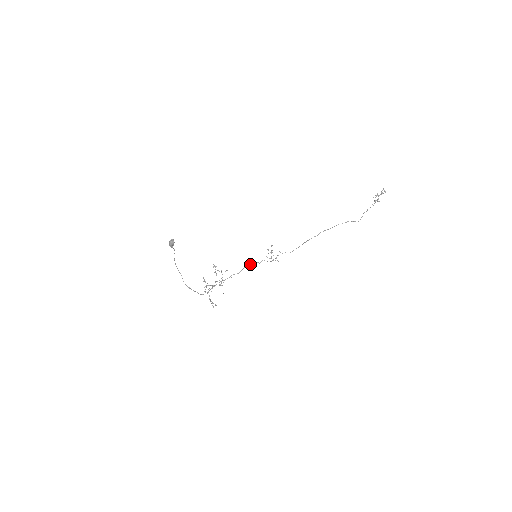
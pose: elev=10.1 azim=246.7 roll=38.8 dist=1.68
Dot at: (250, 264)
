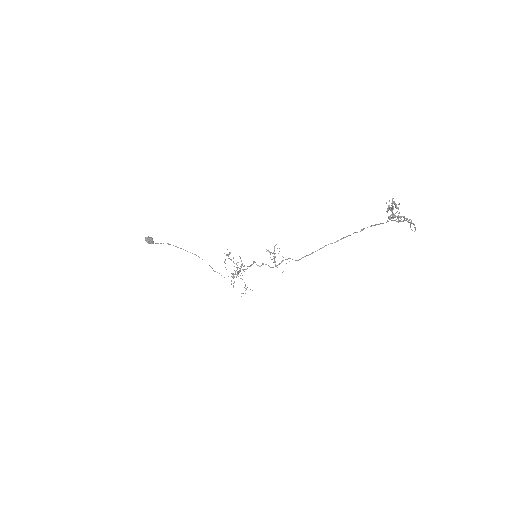
Dot at: (251, 264)
